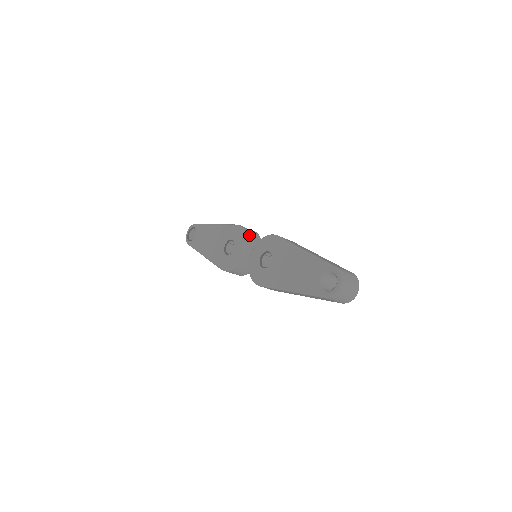
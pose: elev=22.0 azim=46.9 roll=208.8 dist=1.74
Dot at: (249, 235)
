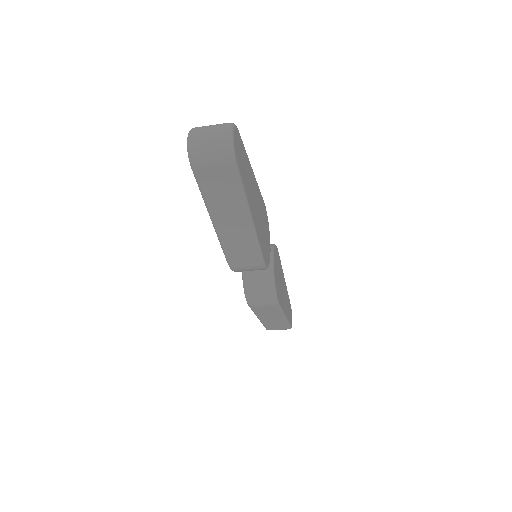
Dot at: occluded
